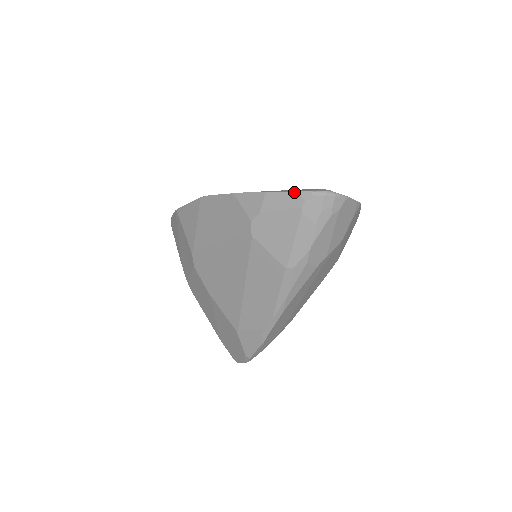
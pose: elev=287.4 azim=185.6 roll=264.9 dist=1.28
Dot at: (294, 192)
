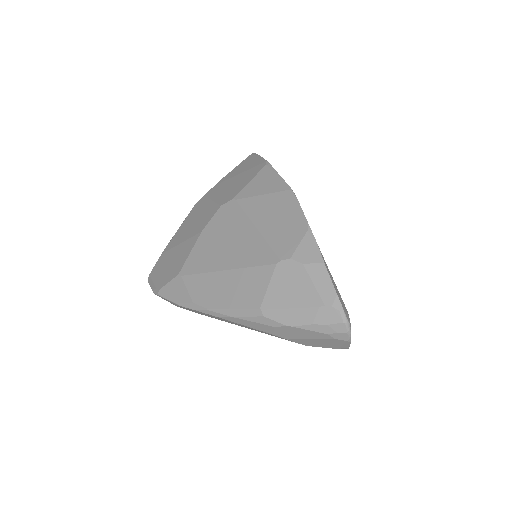
Dot at: (336, 292)
